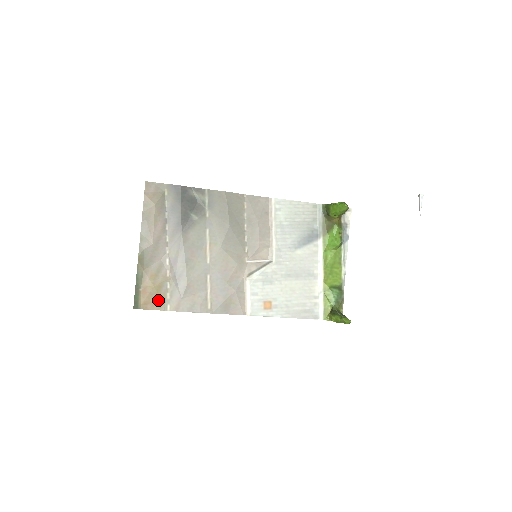
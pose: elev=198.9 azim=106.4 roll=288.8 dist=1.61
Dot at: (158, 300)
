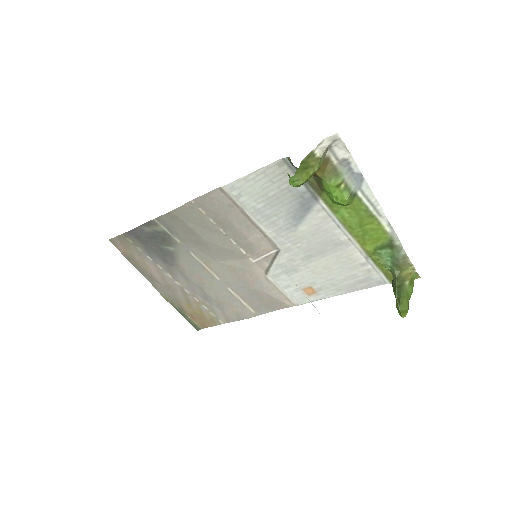
Dot at: (208, 319)
